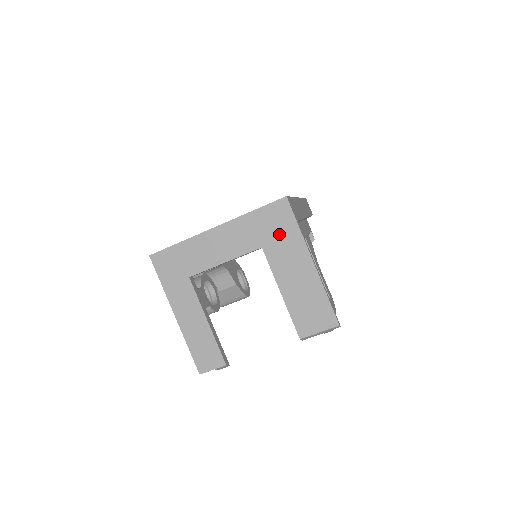
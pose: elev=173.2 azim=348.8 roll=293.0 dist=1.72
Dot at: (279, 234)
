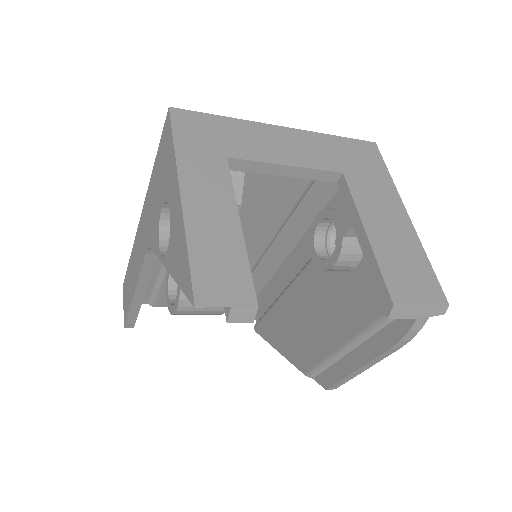
Dot at: (366, 170)
